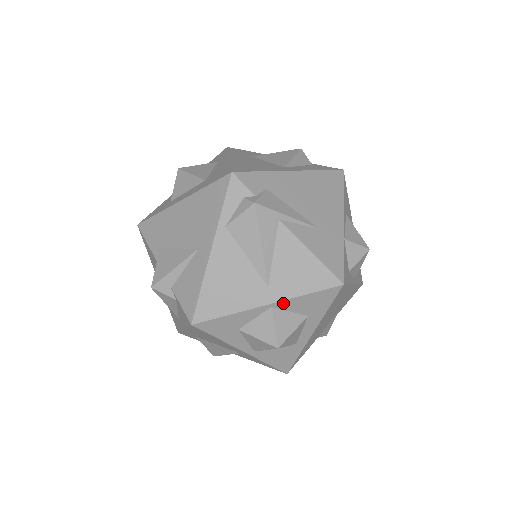
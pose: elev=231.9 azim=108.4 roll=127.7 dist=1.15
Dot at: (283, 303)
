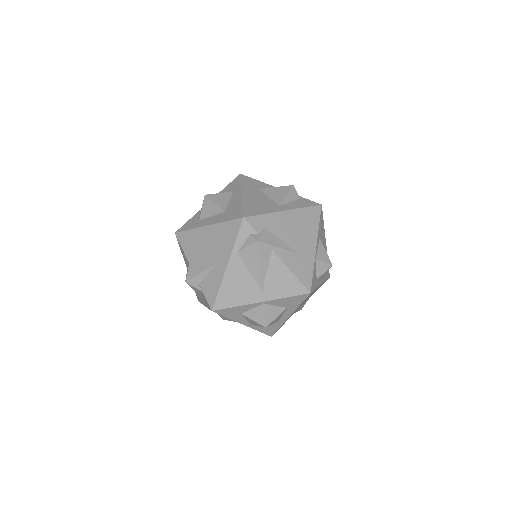
Dot at: (271, 301)
